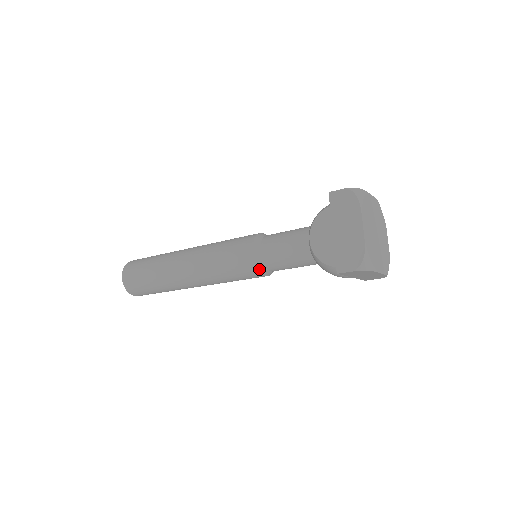
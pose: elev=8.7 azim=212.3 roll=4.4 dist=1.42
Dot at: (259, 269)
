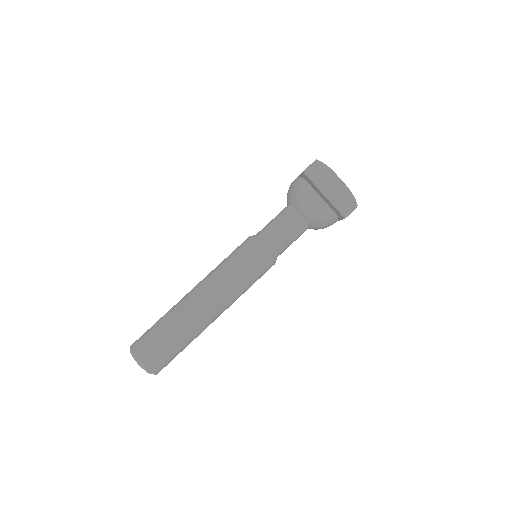
Dot at: (274, 260)
